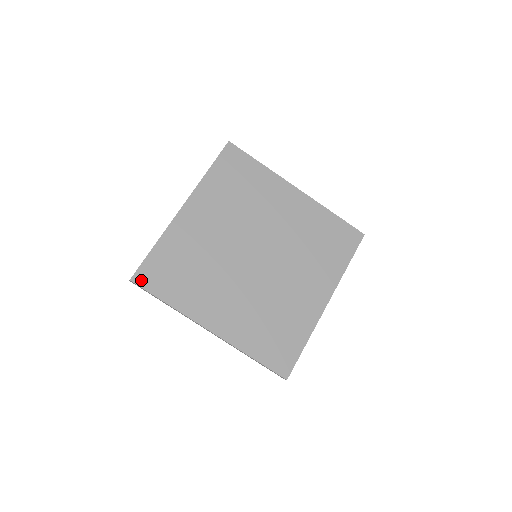
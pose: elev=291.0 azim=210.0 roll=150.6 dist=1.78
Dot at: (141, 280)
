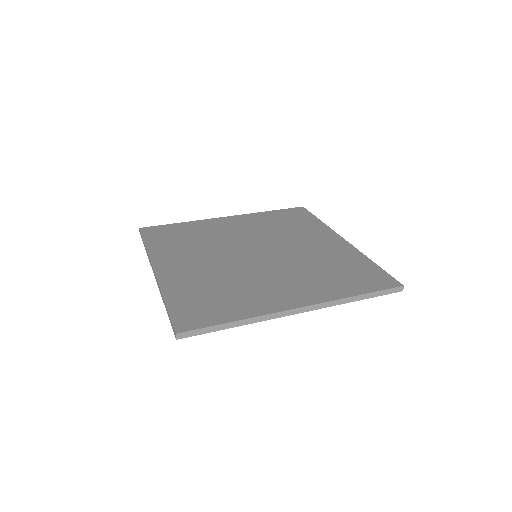
Dot at: (146, 231)
